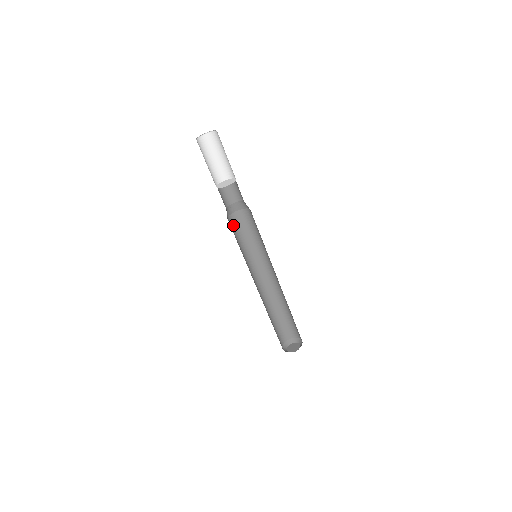
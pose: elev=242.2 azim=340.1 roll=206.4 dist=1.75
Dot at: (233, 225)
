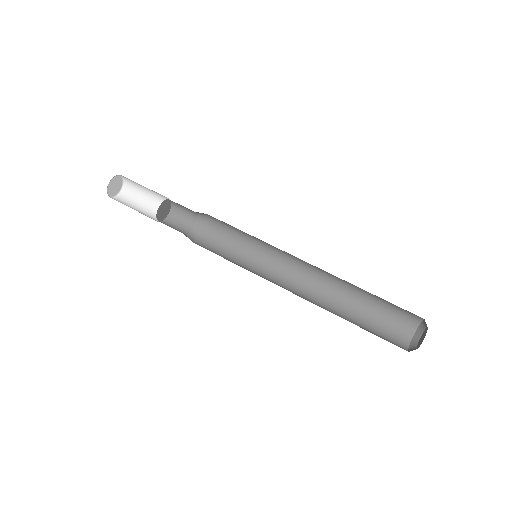
Dot at: (213, 245)
